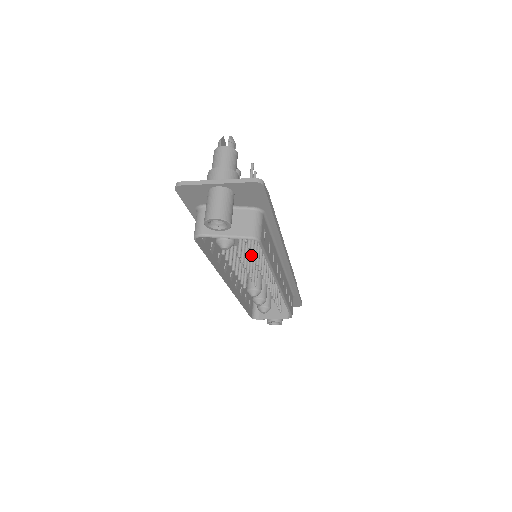
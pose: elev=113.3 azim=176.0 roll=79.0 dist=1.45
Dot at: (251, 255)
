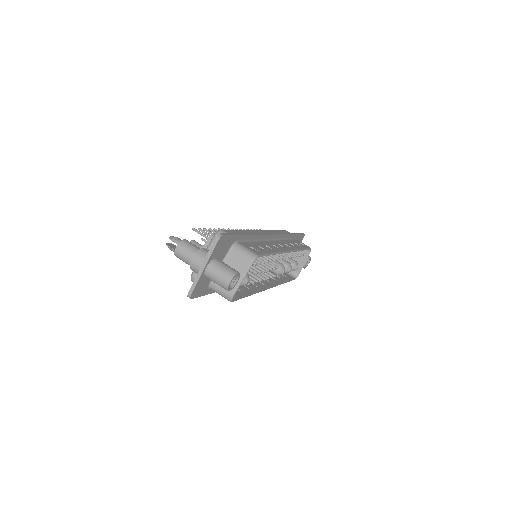
Dot at: occluded
